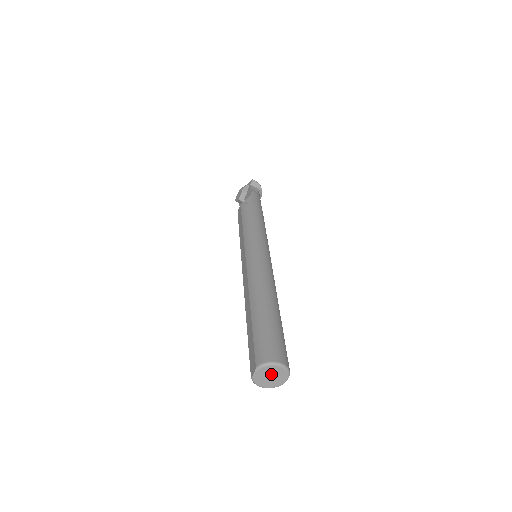
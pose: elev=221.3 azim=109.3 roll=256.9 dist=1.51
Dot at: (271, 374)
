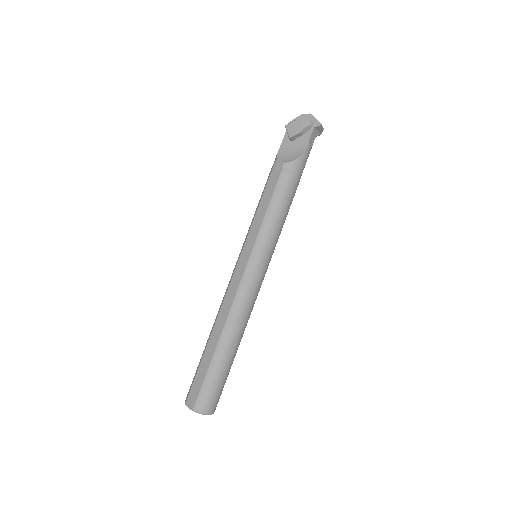
Dot at: occluded
